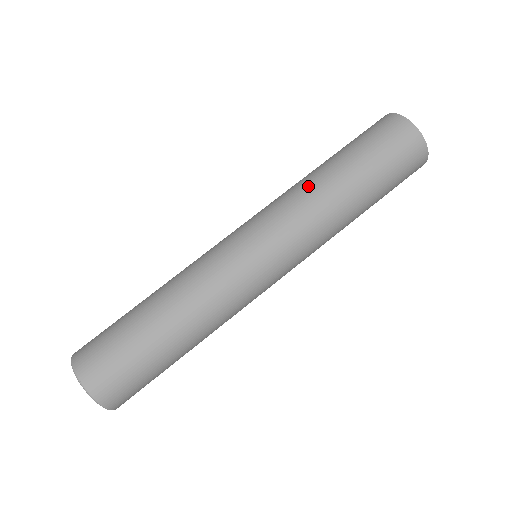
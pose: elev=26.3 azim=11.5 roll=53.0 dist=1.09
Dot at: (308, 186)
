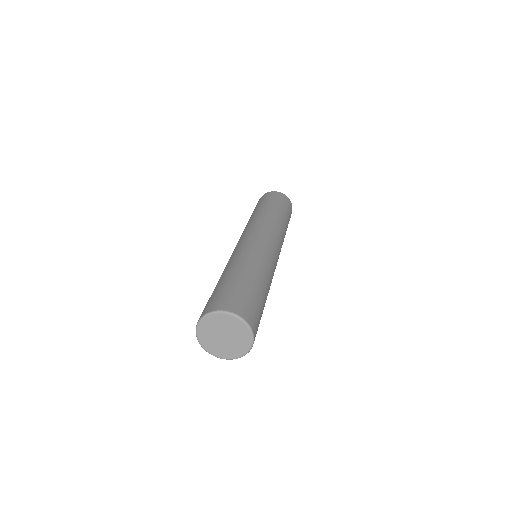
Dot at: (260, 215)
